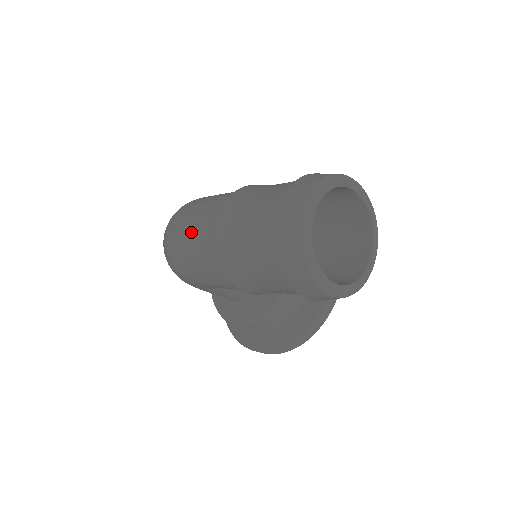
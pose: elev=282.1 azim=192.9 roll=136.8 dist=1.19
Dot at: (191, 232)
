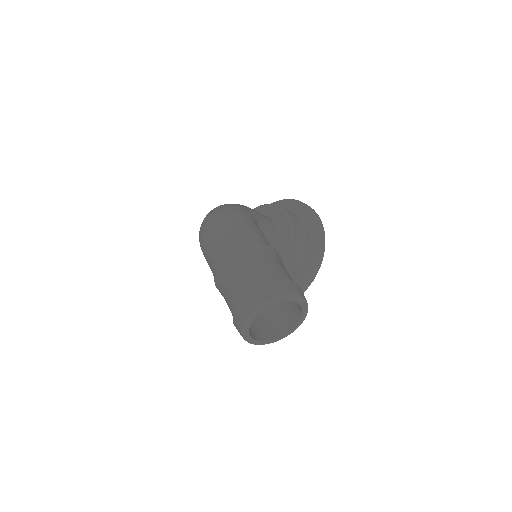
Dot at: (211, 246)
